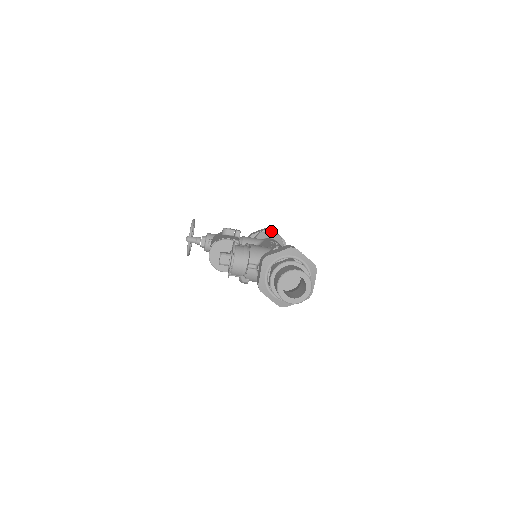
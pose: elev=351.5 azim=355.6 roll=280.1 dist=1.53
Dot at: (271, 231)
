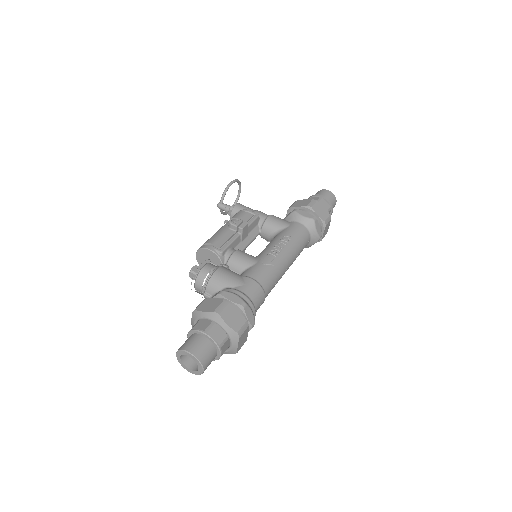
Dot at: (310, 209)
